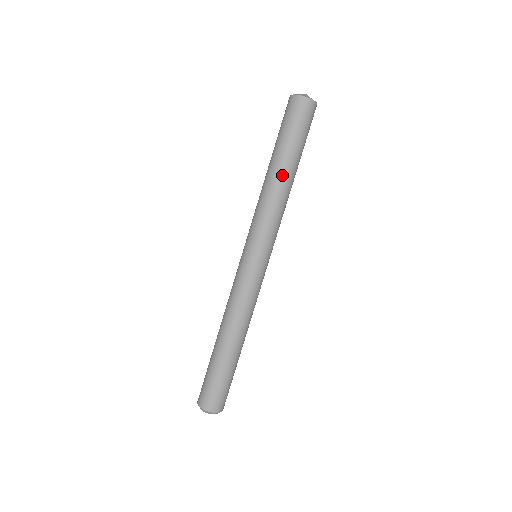
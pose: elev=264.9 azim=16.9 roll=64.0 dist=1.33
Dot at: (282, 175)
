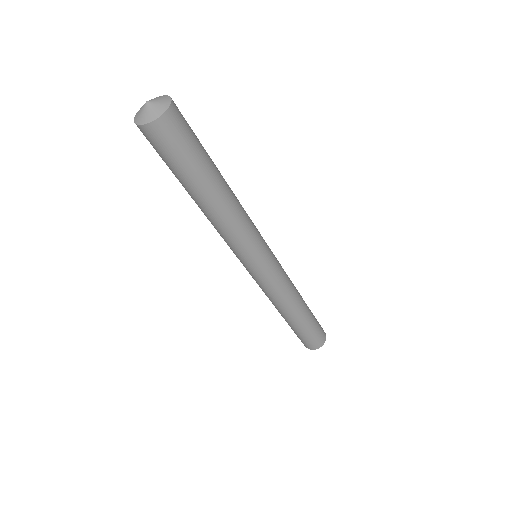
Dot at: occluded
